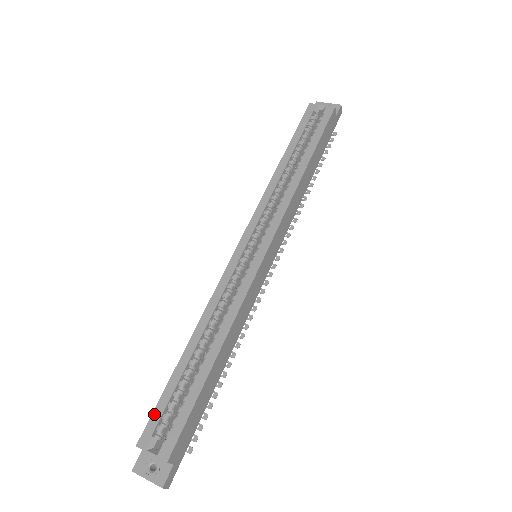
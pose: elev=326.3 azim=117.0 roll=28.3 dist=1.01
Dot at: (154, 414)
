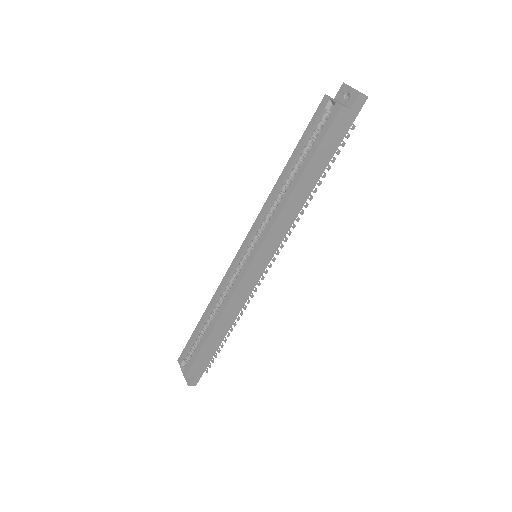
Dot at: (185, 347)
